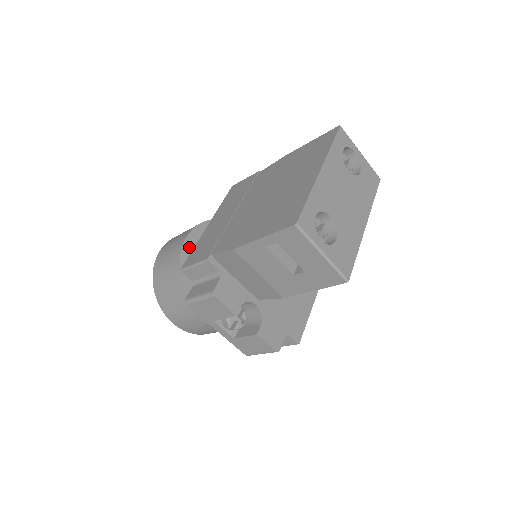
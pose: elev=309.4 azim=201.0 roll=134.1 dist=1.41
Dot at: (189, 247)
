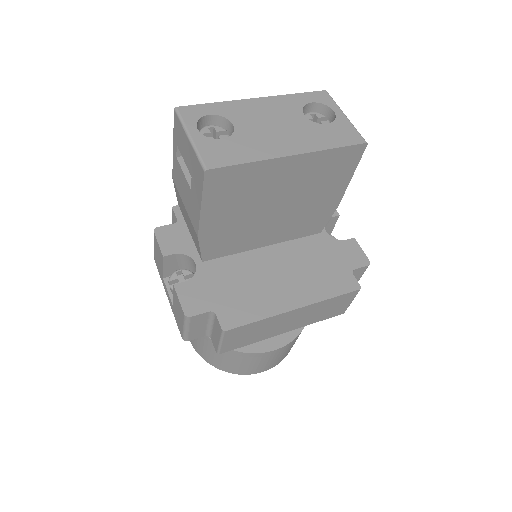
Dot at: occluded
